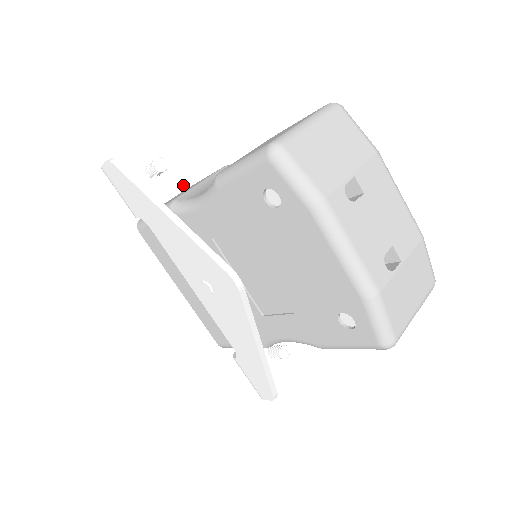
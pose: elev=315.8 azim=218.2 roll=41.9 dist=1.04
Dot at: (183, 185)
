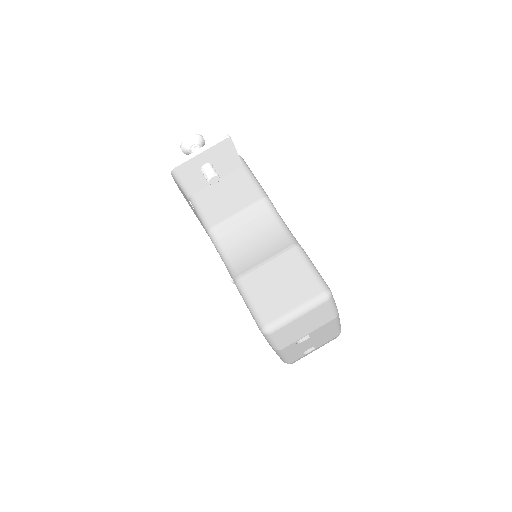
Dot at: (229, 172)
